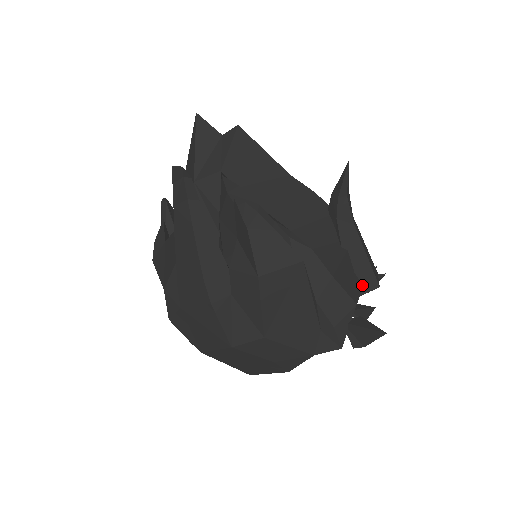
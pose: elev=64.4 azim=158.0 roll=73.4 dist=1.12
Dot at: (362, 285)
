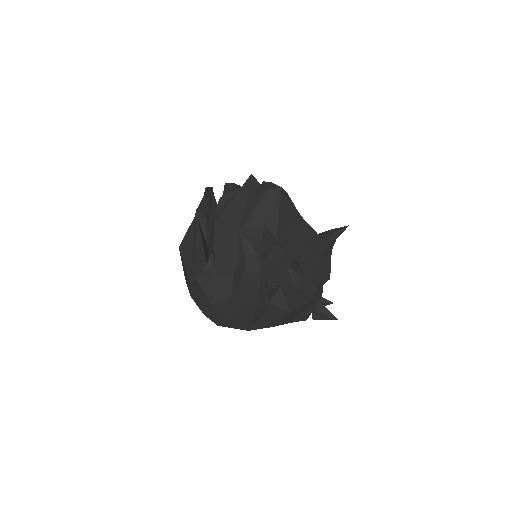
Dot at: (323, 282)
